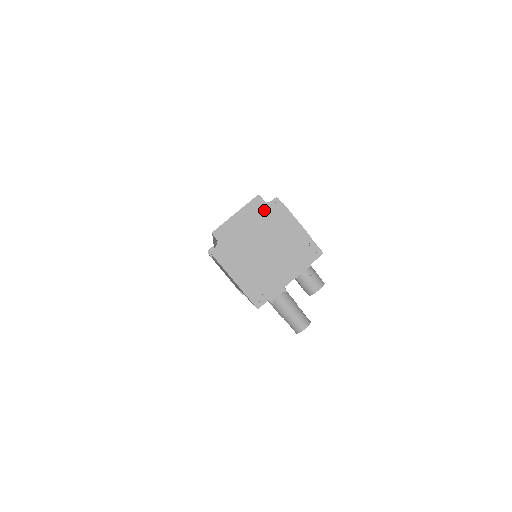
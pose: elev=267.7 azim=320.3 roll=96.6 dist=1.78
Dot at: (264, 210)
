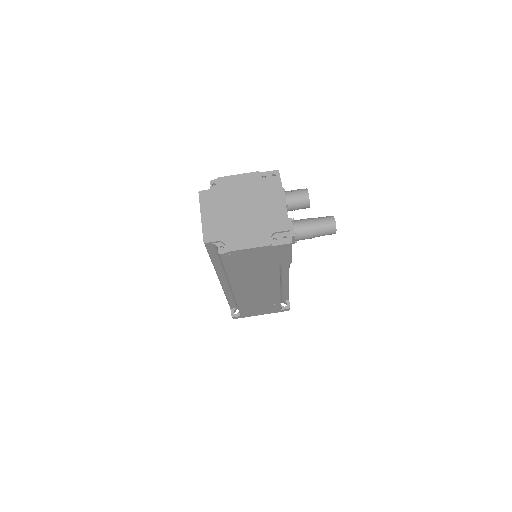
Dot at: (214, 194)
